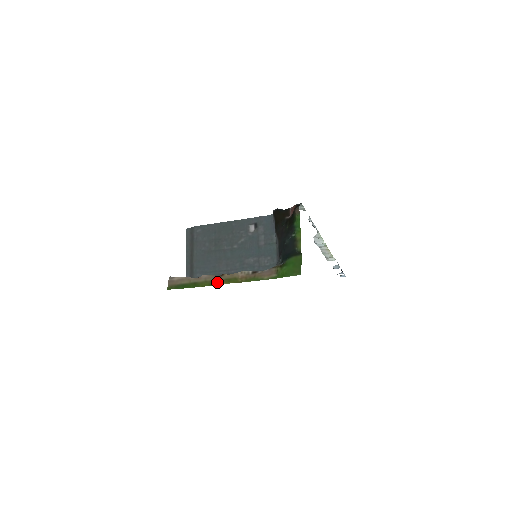
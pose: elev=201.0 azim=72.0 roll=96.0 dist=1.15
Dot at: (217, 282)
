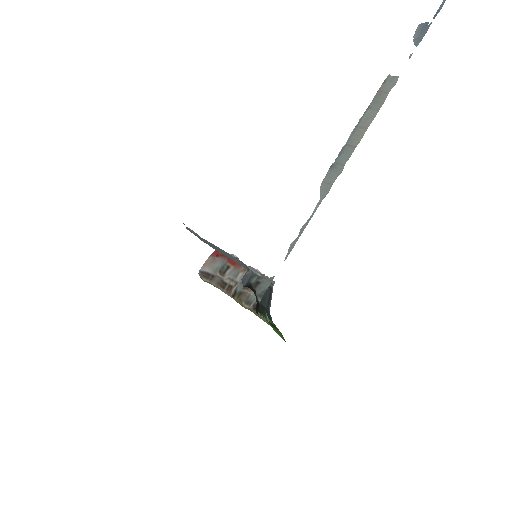
Dot at: occluded
